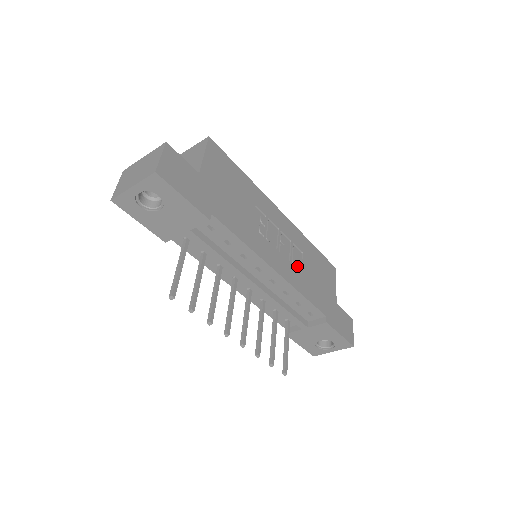
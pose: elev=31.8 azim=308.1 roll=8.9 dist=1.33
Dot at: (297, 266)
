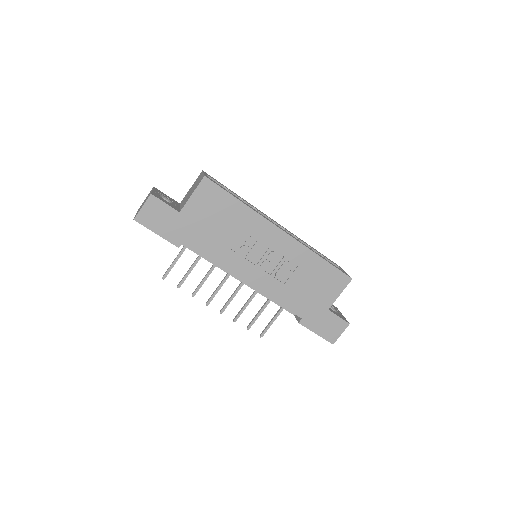
Dot at: (282, 277)
